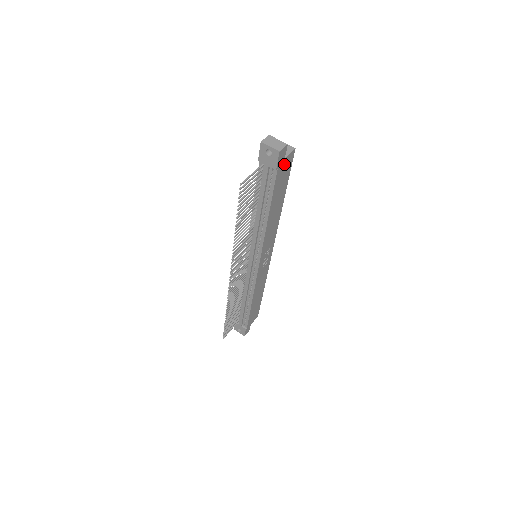
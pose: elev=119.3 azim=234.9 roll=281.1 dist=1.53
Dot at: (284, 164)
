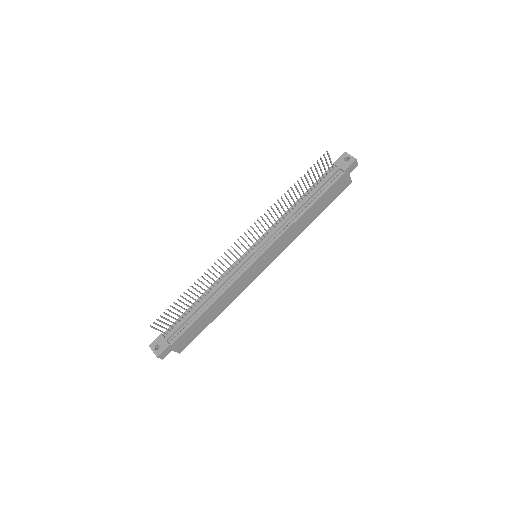
Dot at: (345, 179)
